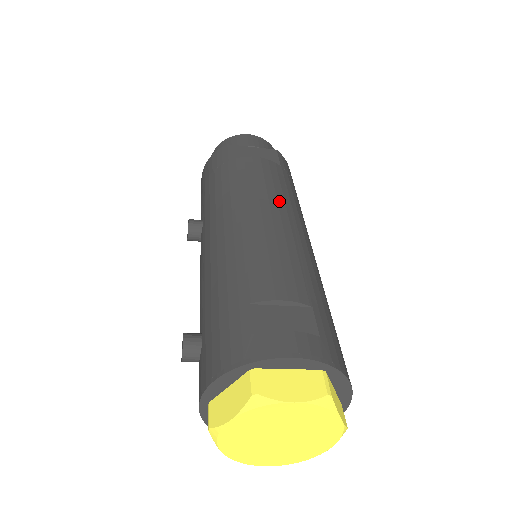
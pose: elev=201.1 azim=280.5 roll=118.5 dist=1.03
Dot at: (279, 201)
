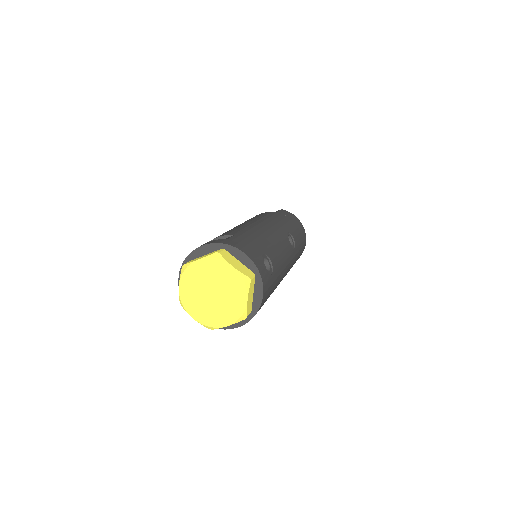
Dot at: (256, 219)
